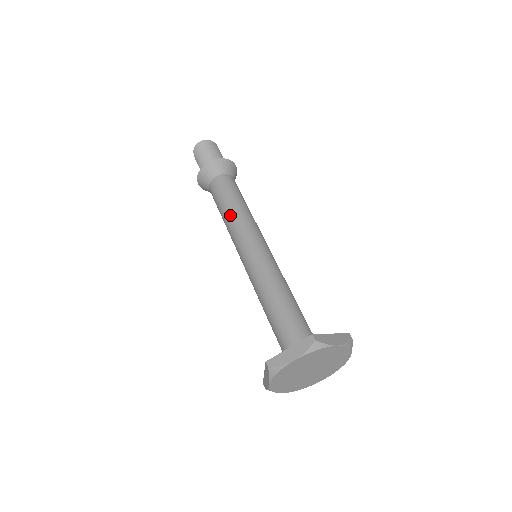
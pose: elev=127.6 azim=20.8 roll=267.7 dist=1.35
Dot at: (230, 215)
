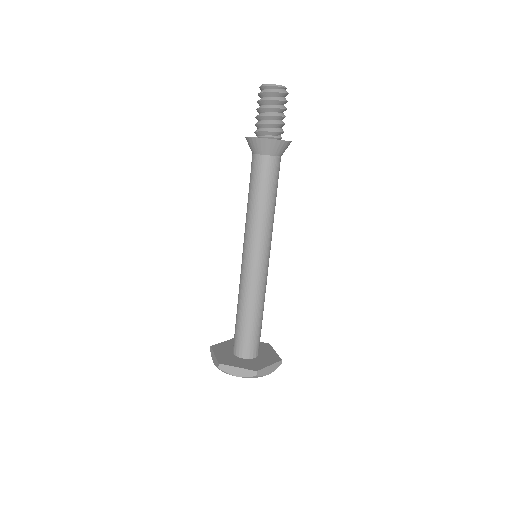
Dot at: (255, 212)
